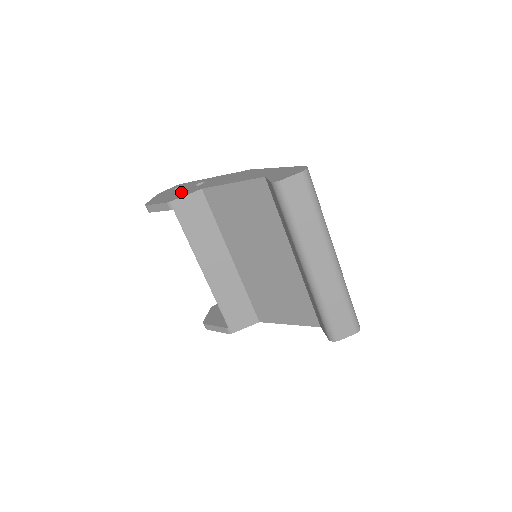
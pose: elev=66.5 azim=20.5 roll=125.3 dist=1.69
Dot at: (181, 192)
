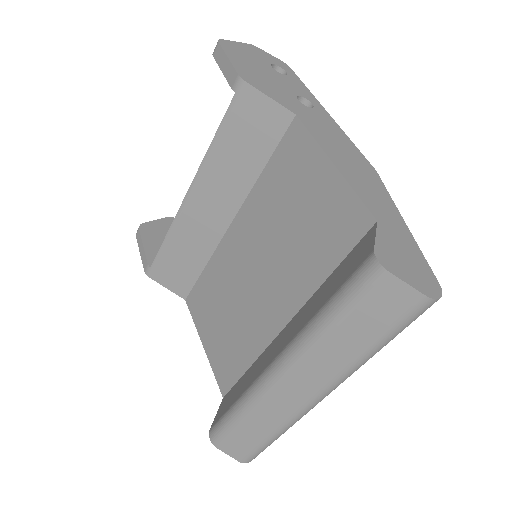
Dot at: (273, 82)
